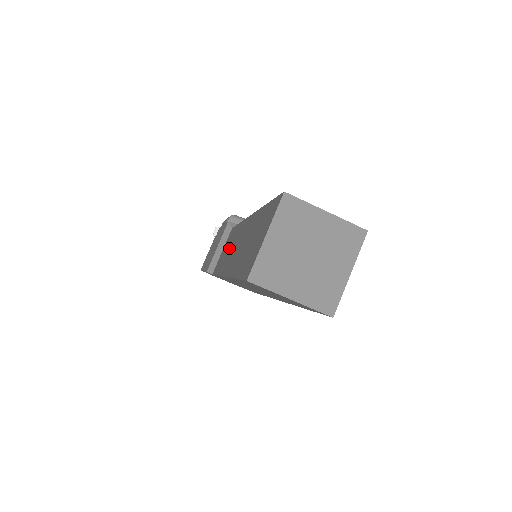
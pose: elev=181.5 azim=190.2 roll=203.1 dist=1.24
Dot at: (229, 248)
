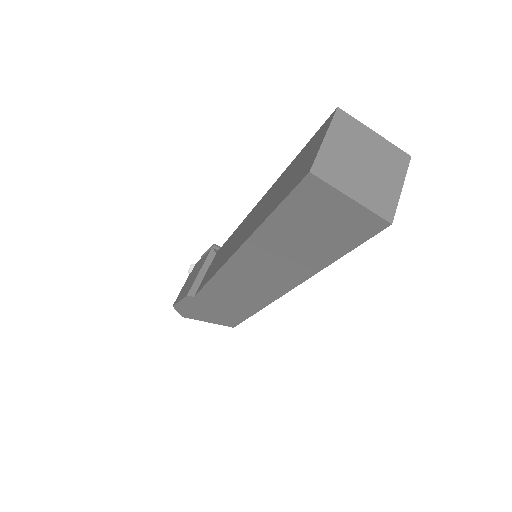
Dot at: (226, 250)
